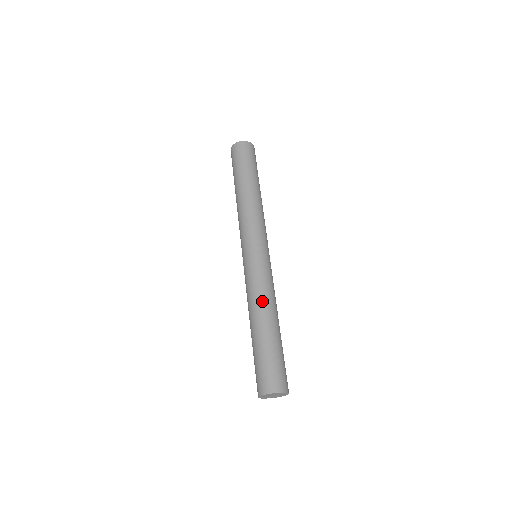
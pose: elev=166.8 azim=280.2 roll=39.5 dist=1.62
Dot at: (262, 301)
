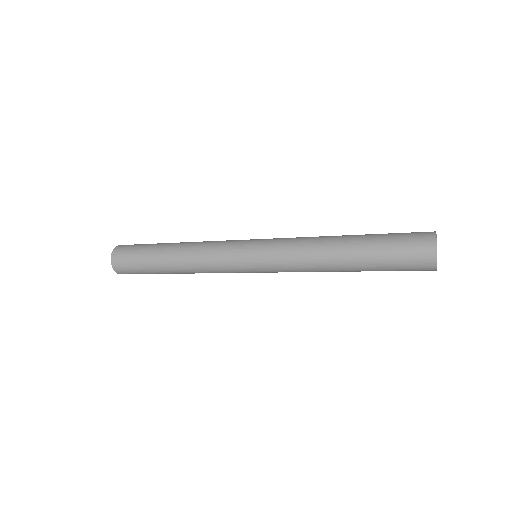
Dot at: occluded
